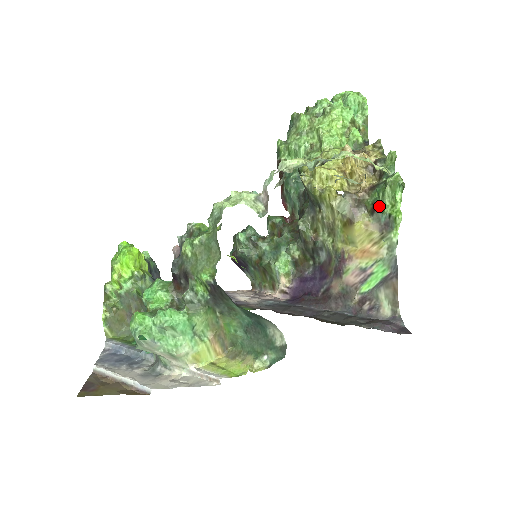
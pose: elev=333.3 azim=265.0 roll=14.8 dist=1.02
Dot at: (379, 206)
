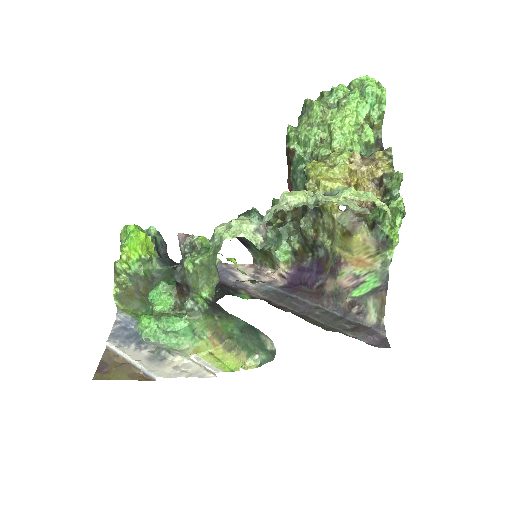
Dot at: (379, 225)
